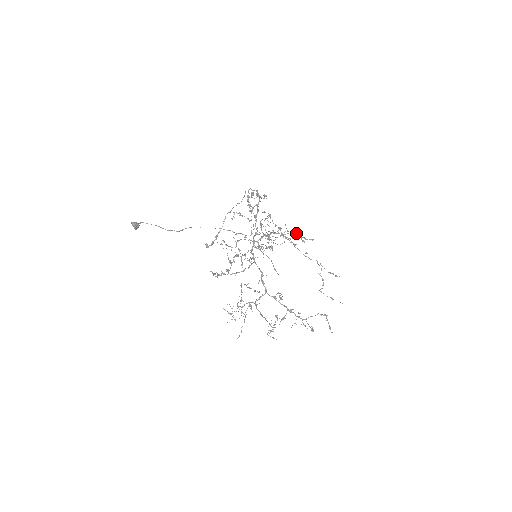
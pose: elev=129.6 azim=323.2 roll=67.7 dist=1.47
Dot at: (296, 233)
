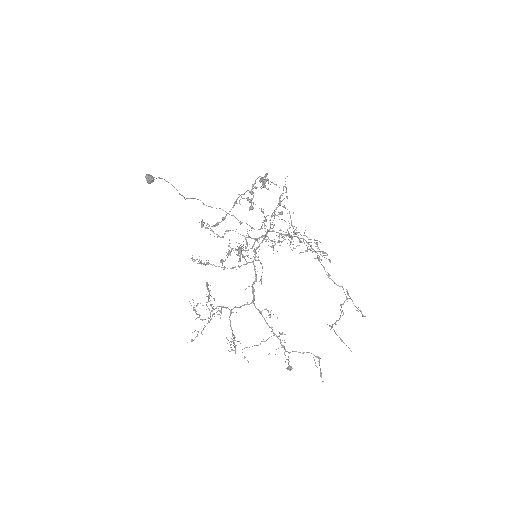
Dot at: (317, 245)
